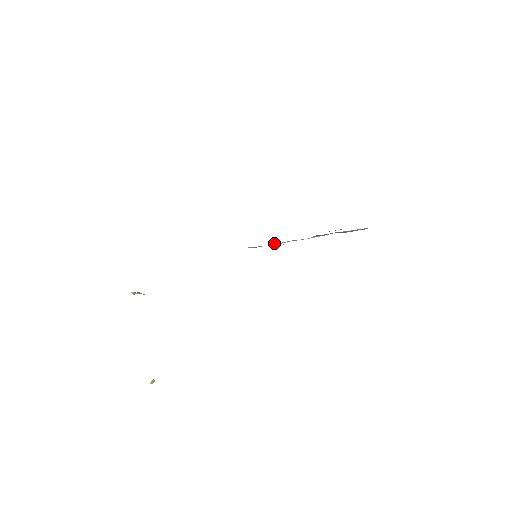
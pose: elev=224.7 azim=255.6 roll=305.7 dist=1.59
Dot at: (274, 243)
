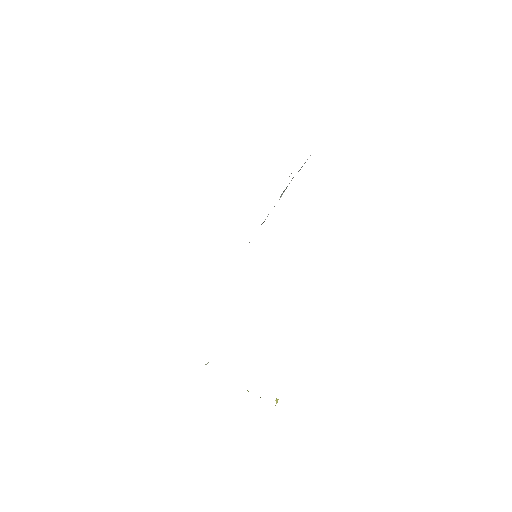
Dot at: occluded
